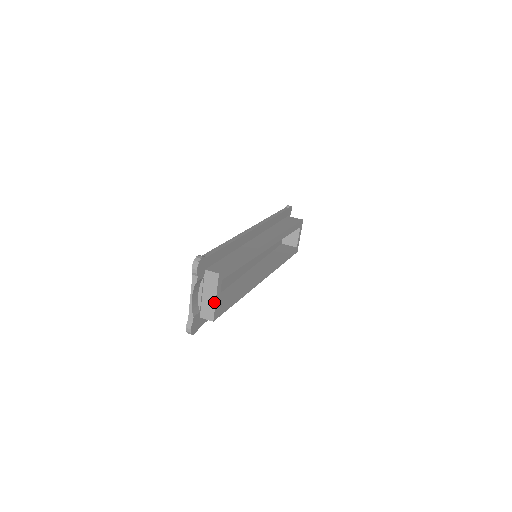
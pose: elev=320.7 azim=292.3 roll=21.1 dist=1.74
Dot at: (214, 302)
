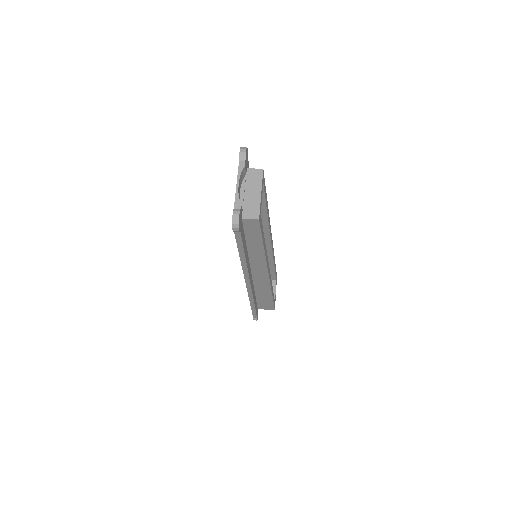
Dot at: (259, 198)
